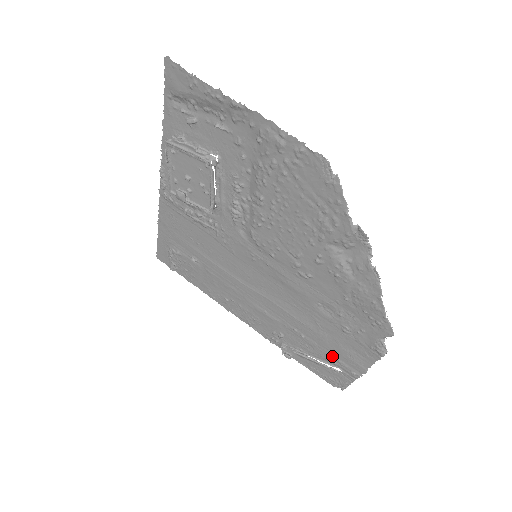
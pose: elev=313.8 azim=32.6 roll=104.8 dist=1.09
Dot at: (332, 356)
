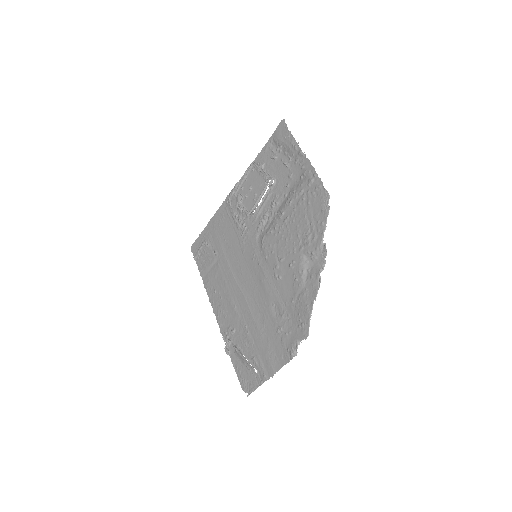
Dot at: (258, 356)
